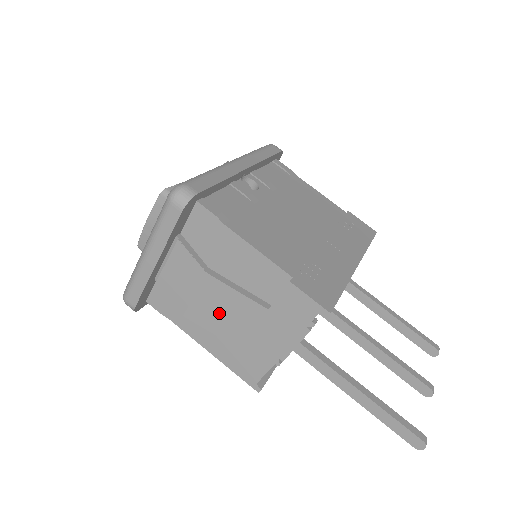
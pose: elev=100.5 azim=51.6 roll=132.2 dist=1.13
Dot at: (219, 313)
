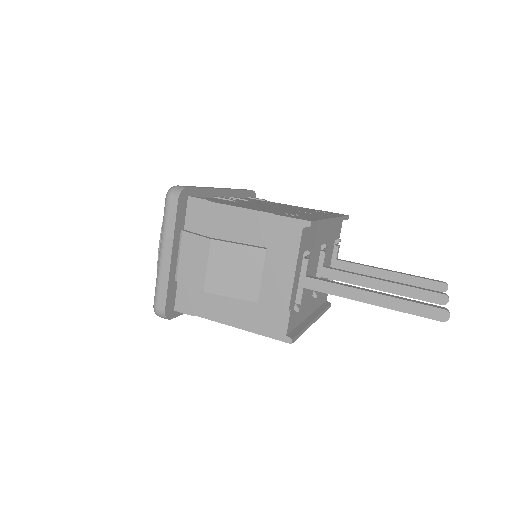
Dot at: (231, 273)
